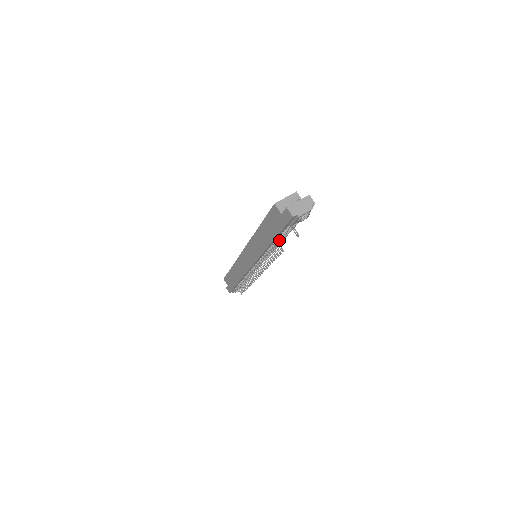
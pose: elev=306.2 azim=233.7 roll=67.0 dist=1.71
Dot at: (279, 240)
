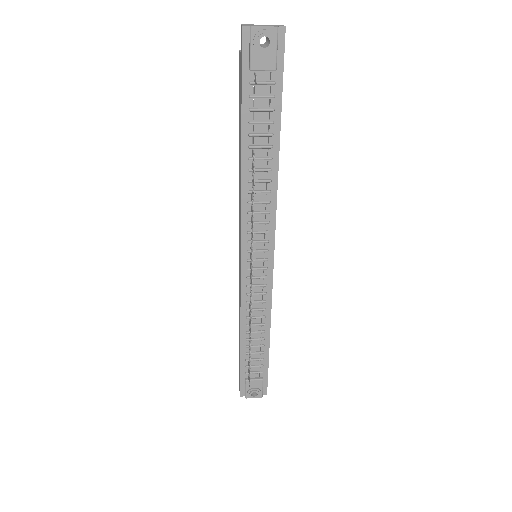
Dot at: (260, 157)
